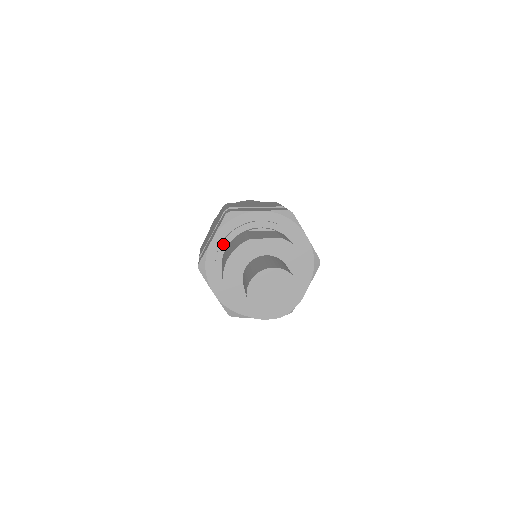
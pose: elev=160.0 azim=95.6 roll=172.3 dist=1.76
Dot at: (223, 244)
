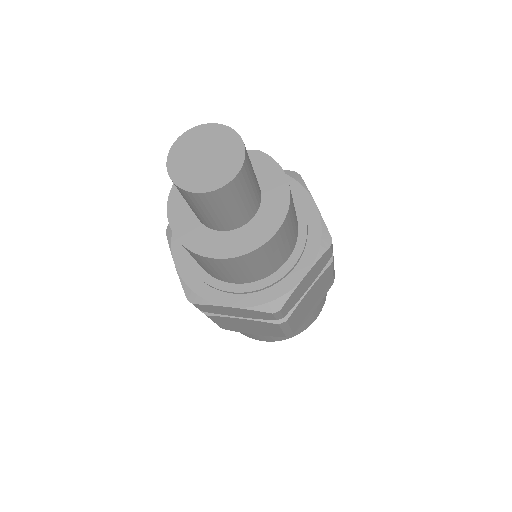
Dot at: occluded
